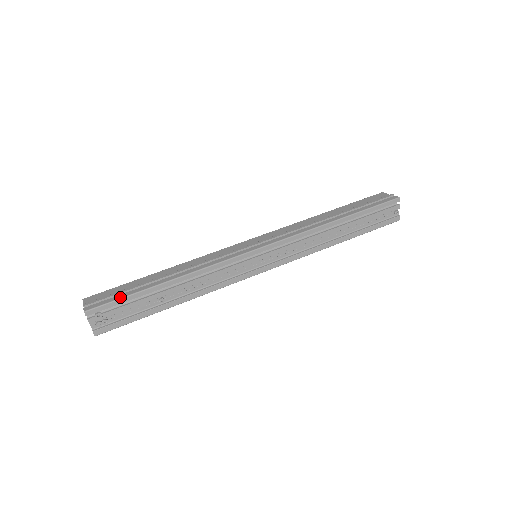
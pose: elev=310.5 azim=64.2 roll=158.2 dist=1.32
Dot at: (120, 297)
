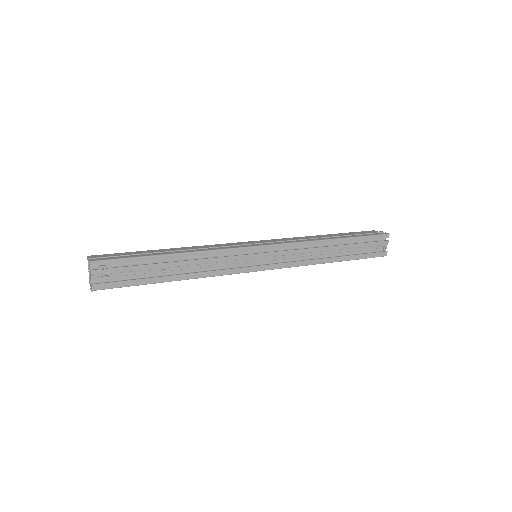
Dot at: (127, 257)
